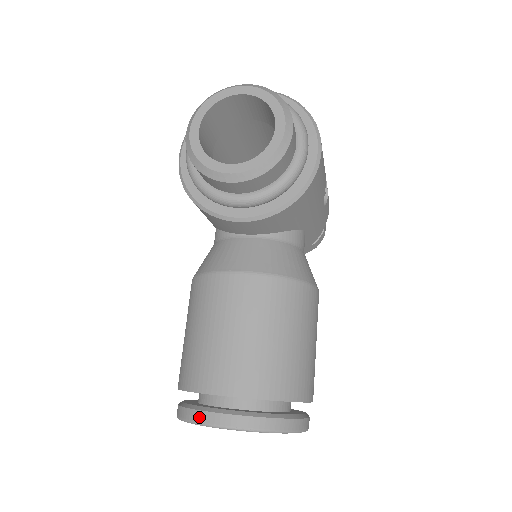
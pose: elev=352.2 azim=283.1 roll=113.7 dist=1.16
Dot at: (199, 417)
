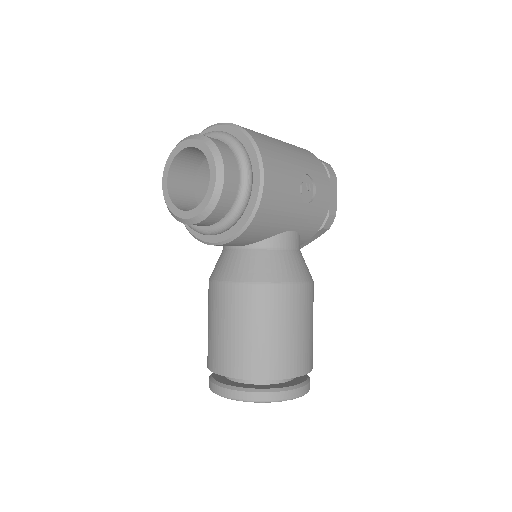
Dot at: (212, 388)
